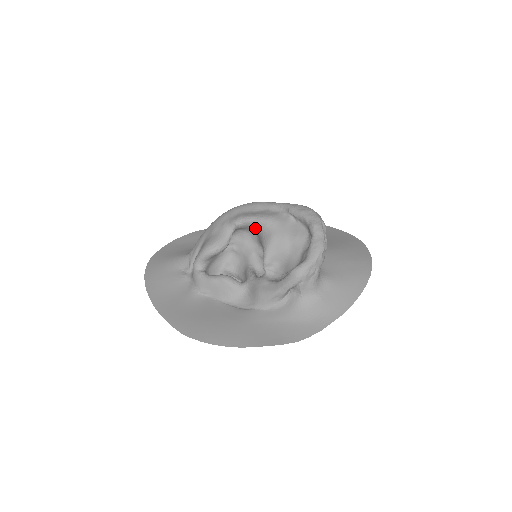
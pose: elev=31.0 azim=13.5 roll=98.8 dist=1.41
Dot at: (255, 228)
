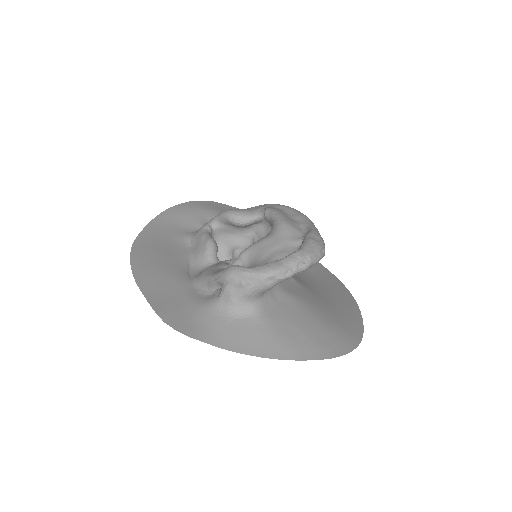
Dot at: (272, 226)
